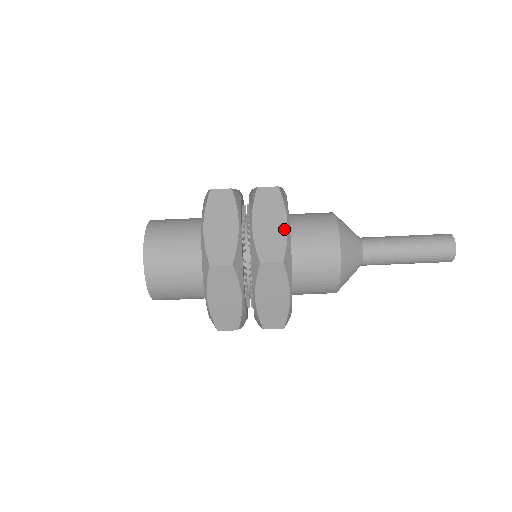
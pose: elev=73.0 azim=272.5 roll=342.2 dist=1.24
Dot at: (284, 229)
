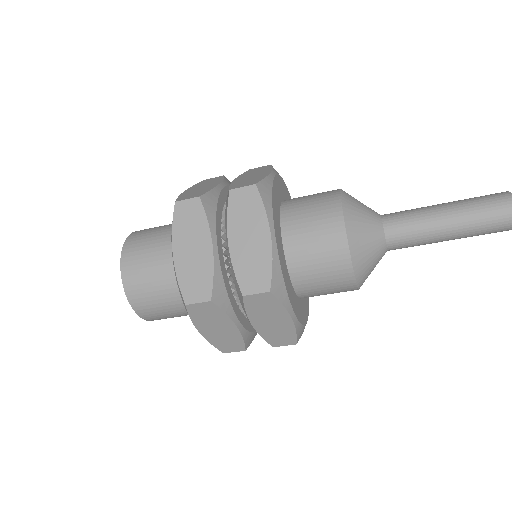
Dot at: (290, 324)
